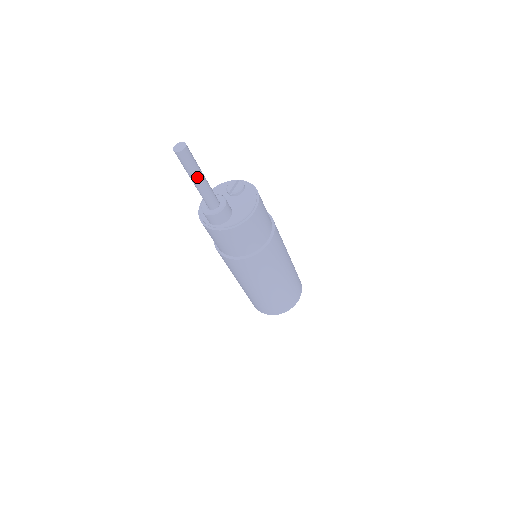
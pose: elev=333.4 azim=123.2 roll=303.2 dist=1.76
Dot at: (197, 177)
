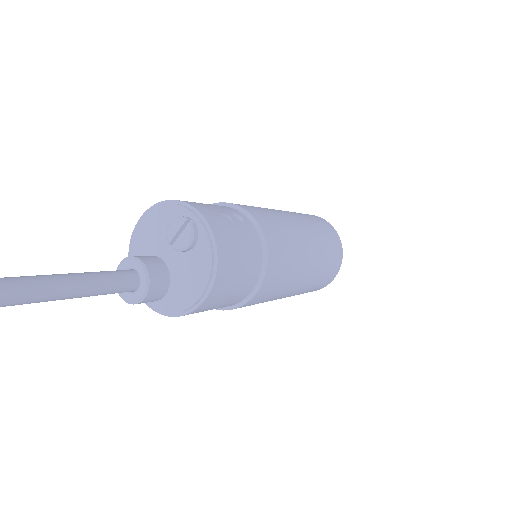
Dot at: (60, 299)
